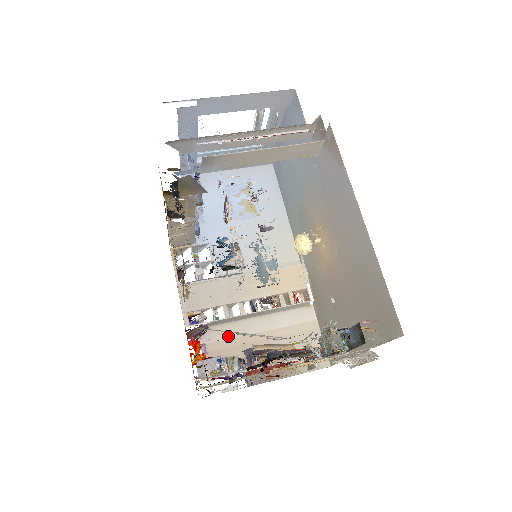
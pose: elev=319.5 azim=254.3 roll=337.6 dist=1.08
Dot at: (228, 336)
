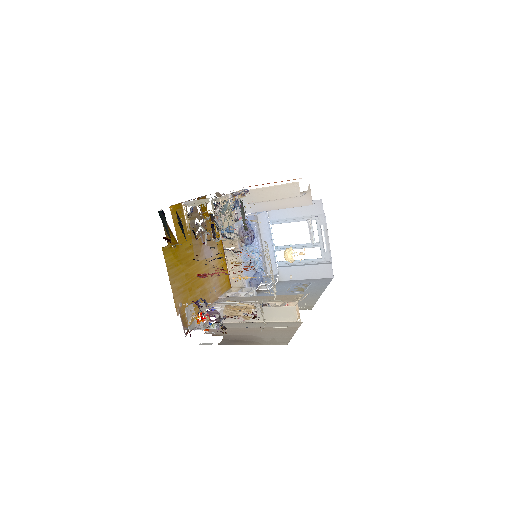
Dot at: (231, 327)
